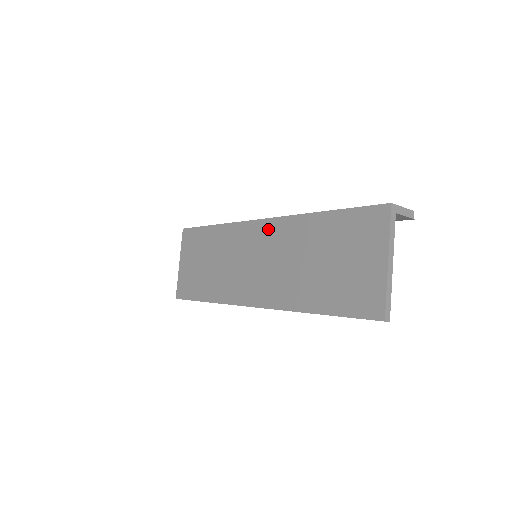
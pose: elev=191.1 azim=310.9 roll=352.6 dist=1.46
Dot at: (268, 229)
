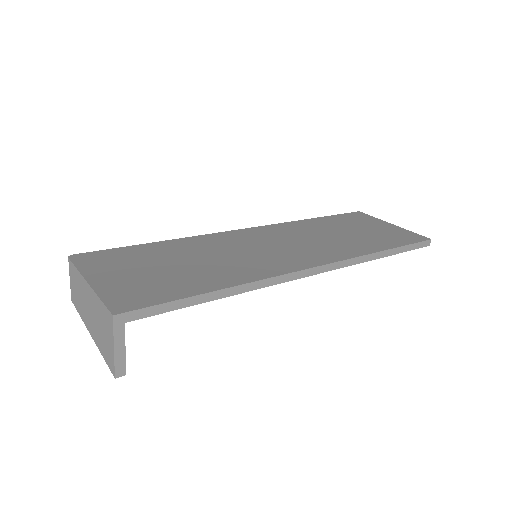
Dot at: (265, 230)
